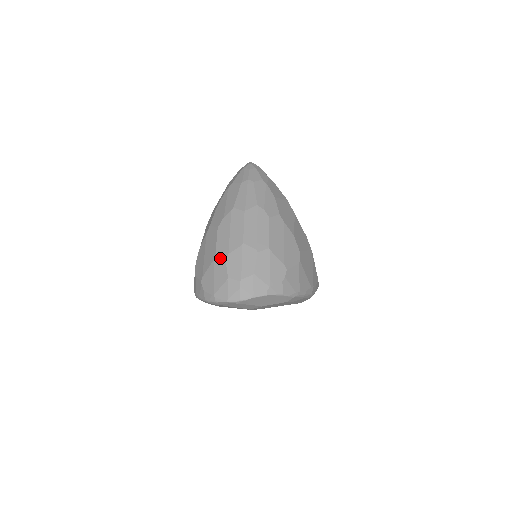
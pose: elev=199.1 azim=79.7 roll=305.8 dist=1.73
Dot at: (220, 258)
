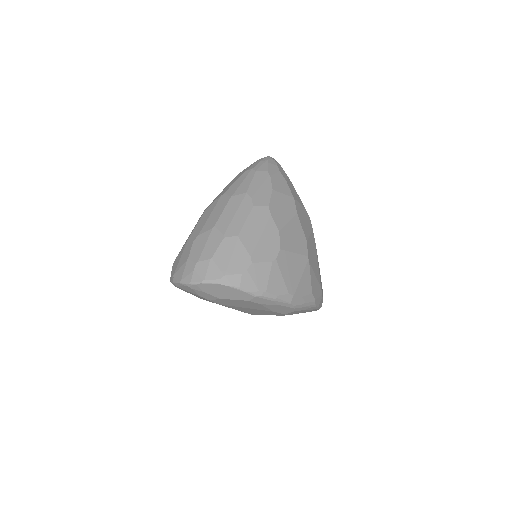
Dot at: (191, 239)
